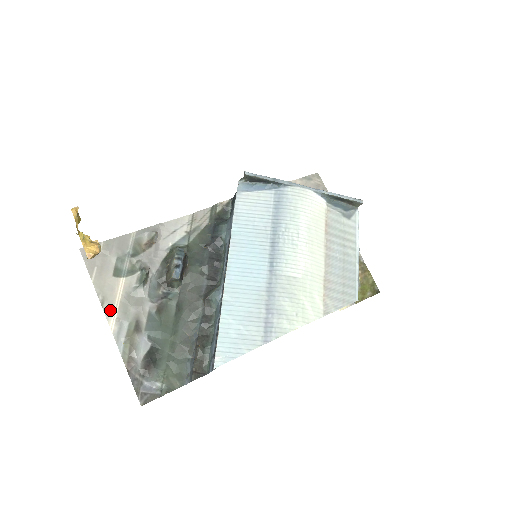
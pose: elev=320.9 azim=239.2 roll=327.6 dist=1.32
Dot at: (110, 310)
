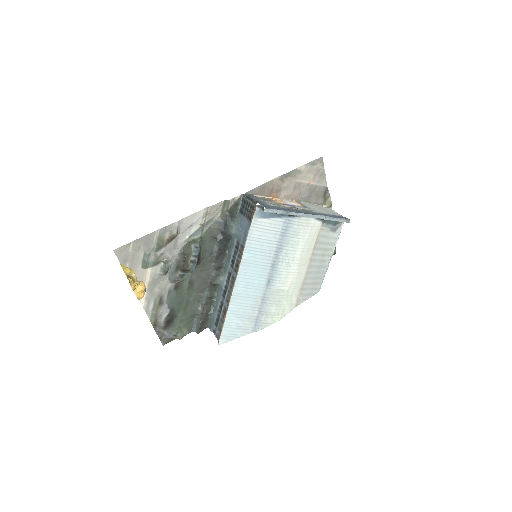
Dot at: occluded
